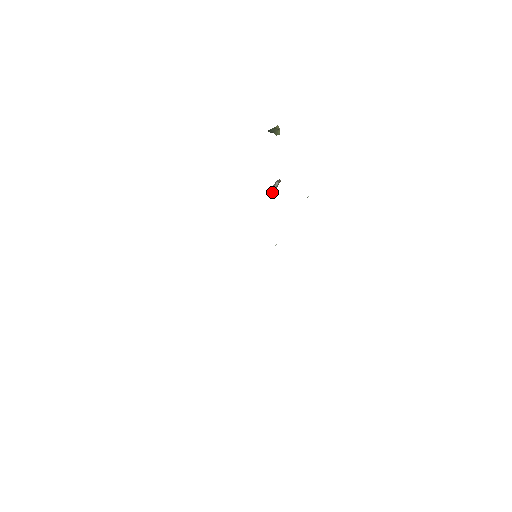
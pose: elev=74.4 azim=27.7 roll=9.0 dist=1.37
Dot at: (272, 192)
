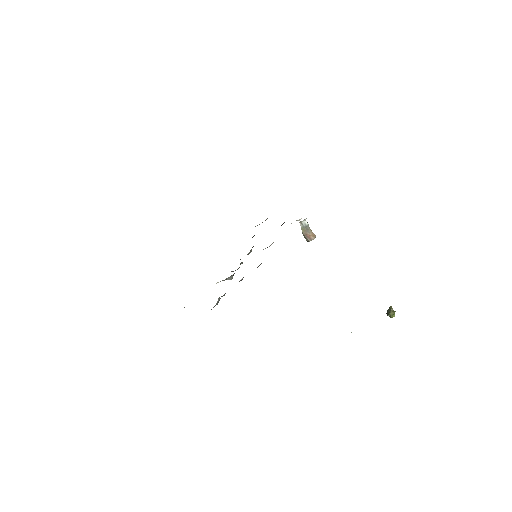
Dot at: (302, 233)
